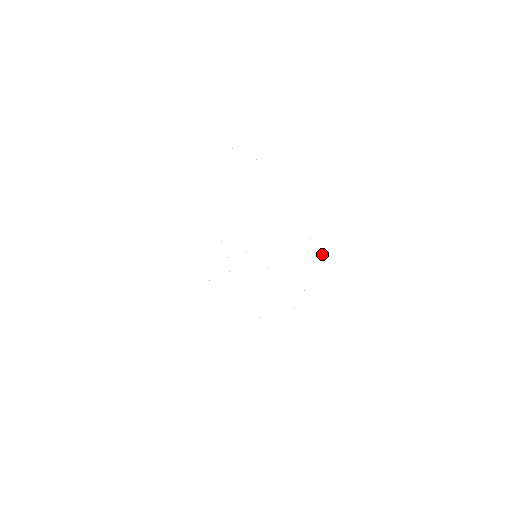
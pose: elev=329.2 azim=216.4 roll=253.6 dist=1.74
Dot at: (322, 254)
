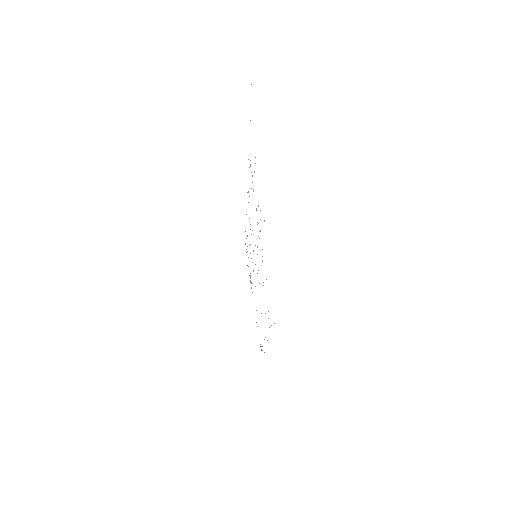
Dot at: occluded
